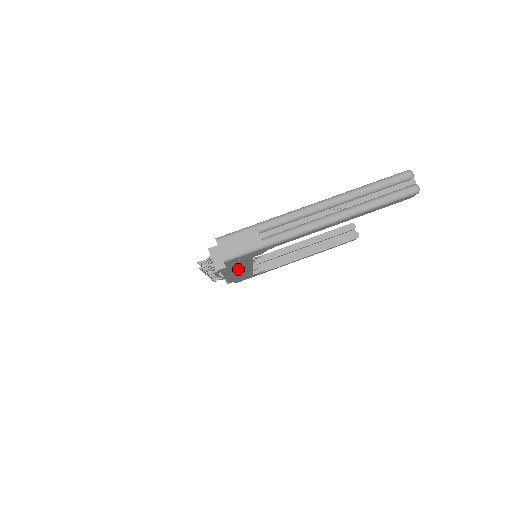
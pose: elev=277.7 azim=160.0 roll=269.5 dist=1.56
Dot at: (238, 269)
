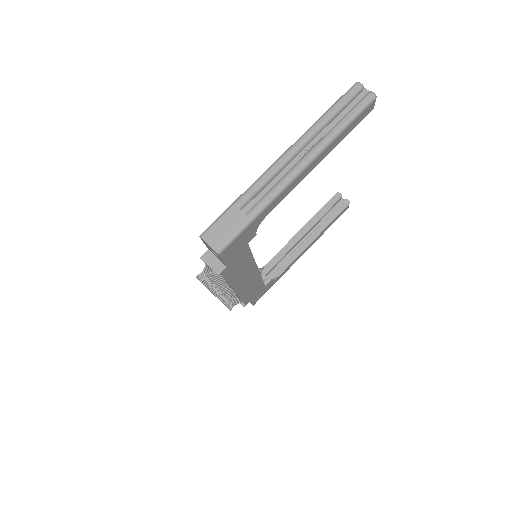
Dot at: (243, 272)
